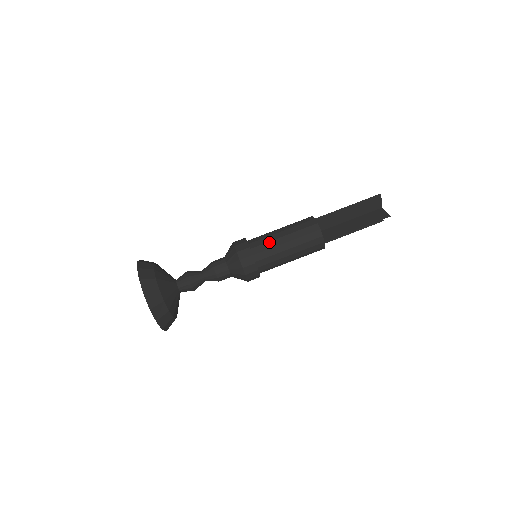
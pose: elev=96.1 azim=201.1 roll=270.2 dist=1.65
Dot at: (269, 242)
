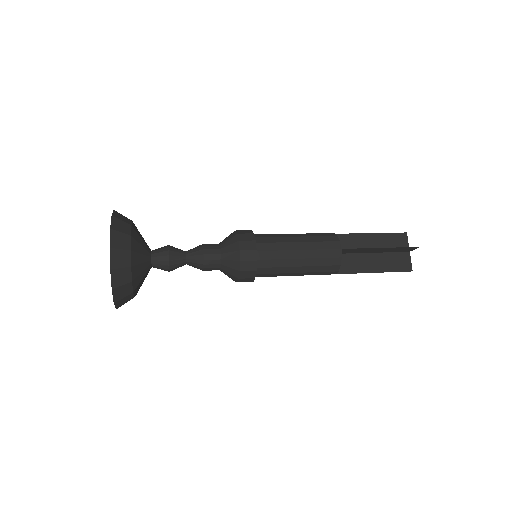
Dot at: (281, 260)
